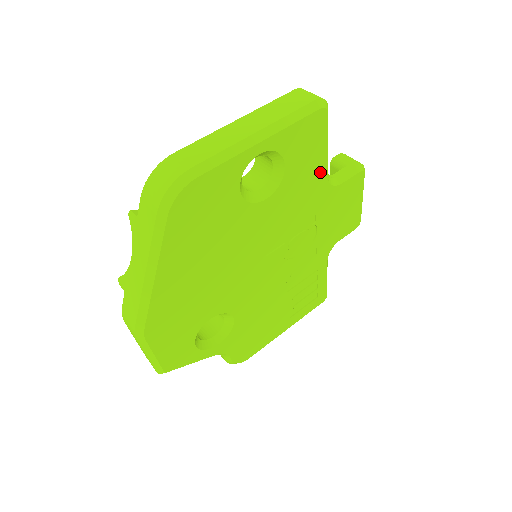
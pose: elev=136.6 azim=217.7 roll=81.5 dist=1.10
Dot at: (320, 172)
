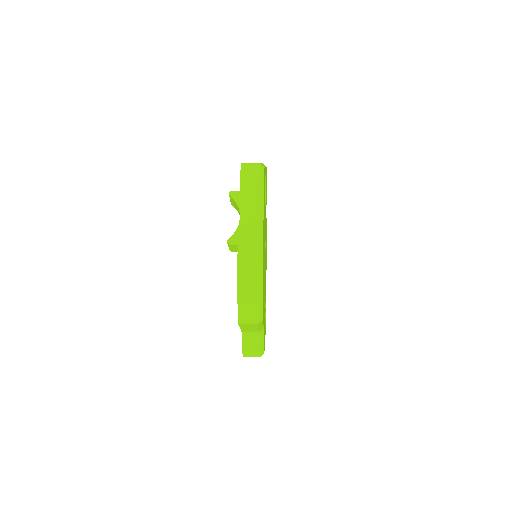
Dot at: occluded
